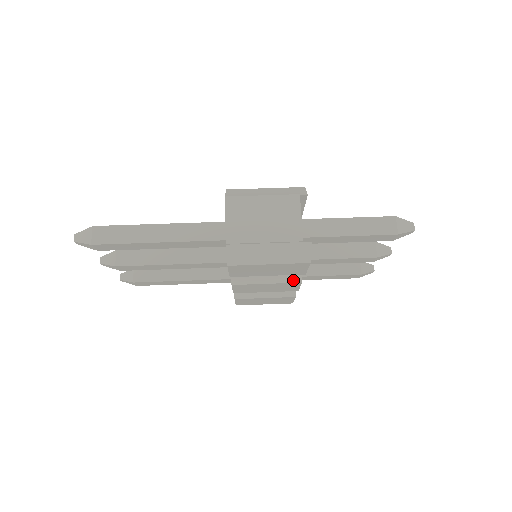
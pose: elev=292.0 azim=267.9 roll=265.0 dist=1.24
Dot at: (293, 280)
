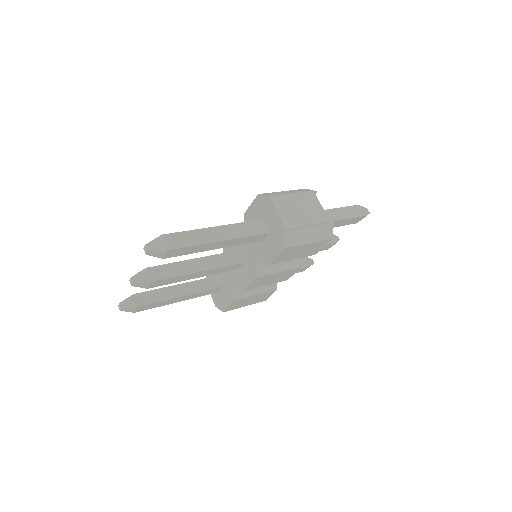
Dot at: (297, 266)
